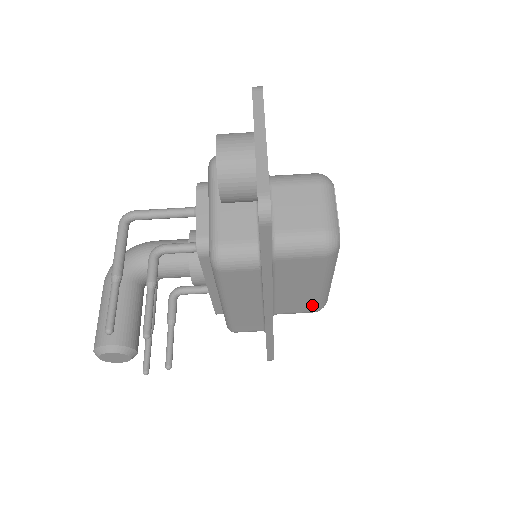
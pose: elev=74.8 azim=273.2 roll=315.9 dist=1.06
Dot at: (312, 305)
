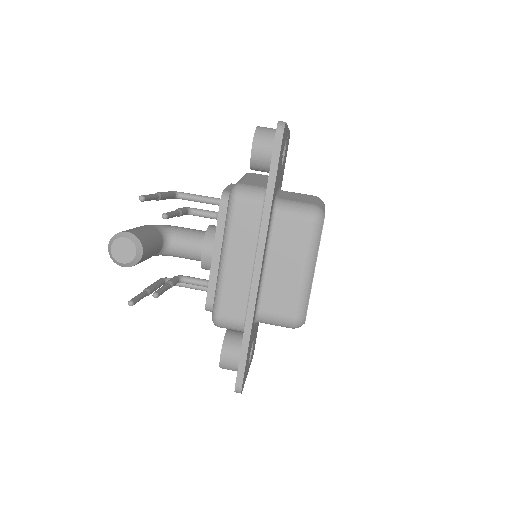
Dot at: (293, 304)
